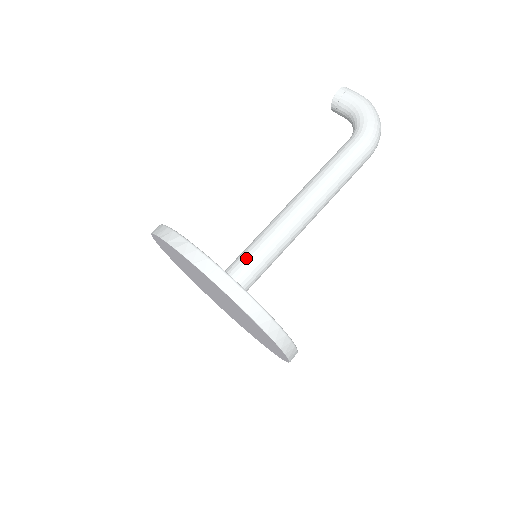
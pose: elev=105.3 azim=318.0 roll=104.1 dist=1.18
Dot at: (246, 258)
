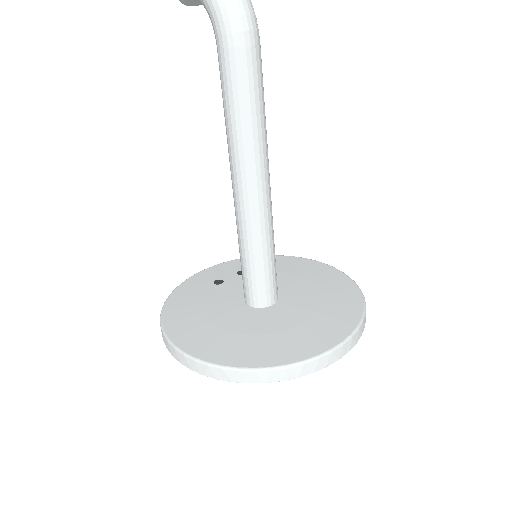
Dot at: (243, 273)
